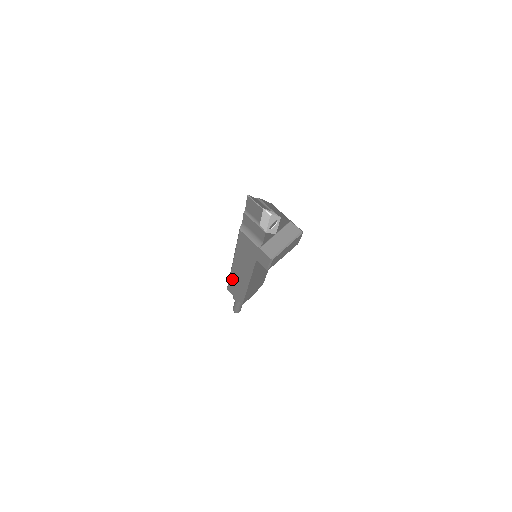
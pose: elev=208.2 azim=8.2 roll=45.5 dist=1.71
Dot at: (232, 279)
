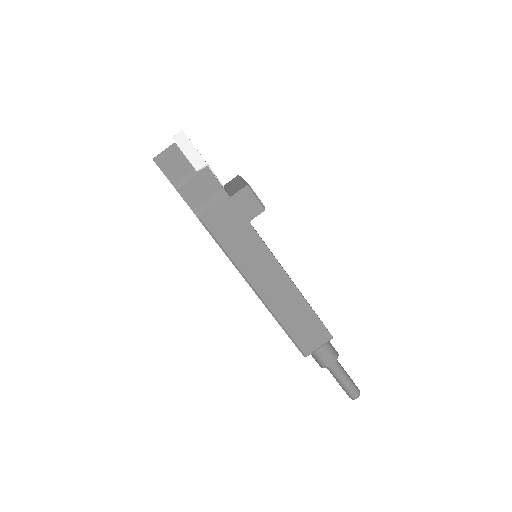
Dot at: (285, 321)
